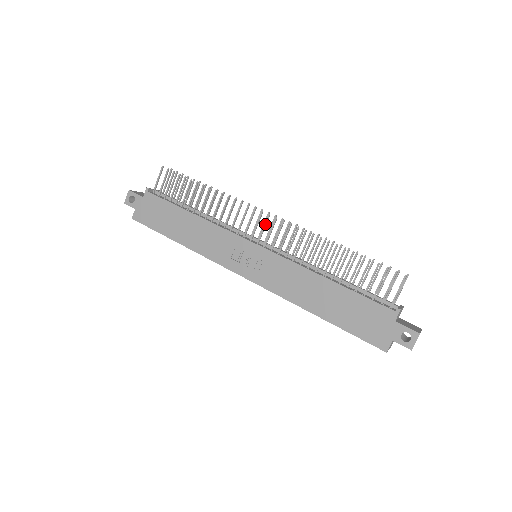
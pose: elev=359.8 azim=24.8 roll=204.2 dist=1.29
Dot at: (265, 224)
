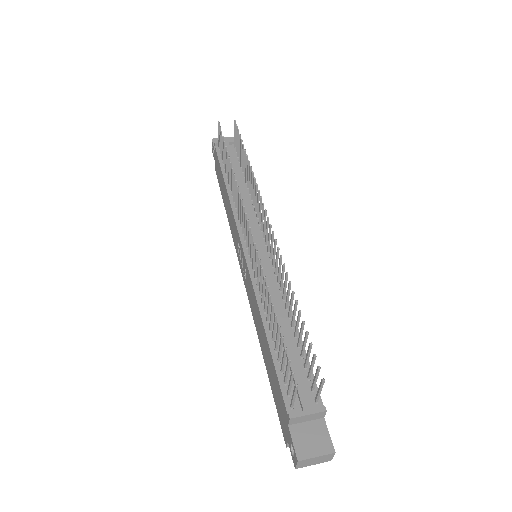
Dot at: (246, 229)
